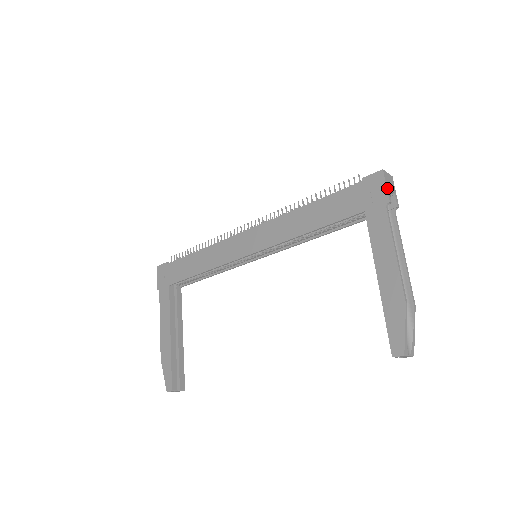
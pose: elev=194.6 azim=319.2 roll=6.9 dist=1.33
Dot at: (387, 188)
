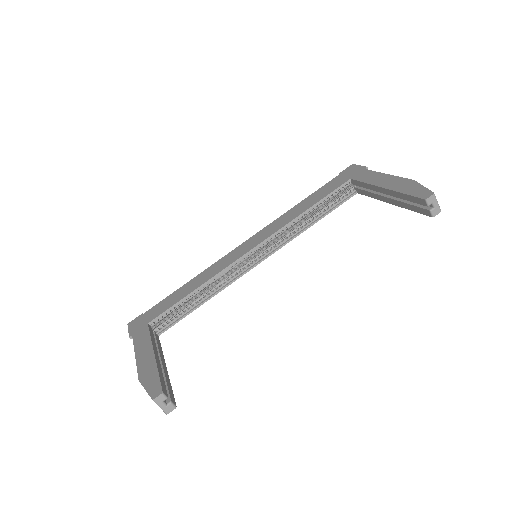
Dot at: (361, 166)
